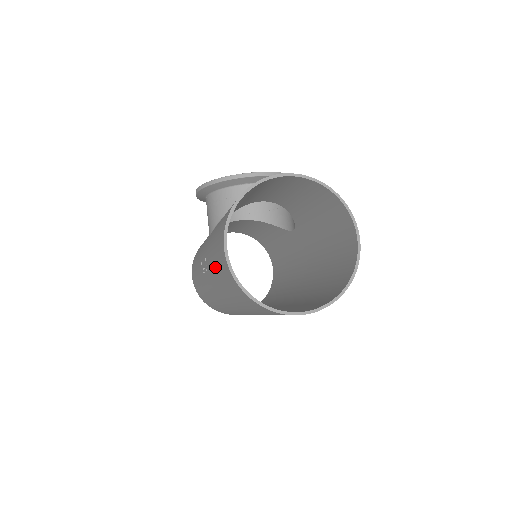
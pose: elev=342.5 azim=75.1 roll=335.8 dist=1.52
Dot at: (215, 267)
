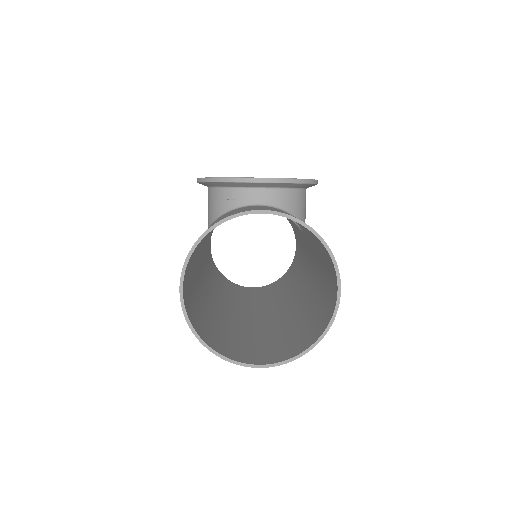
Dot at: occluded
